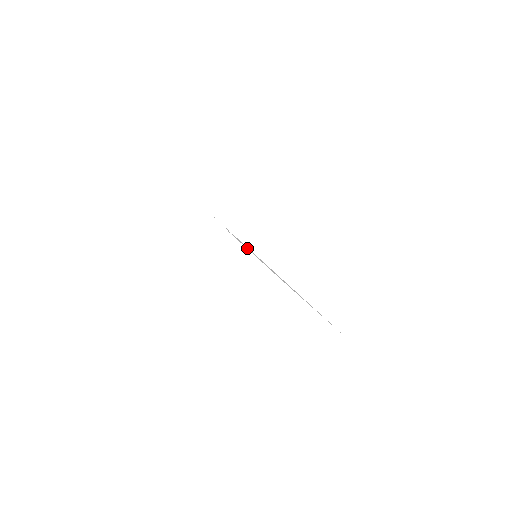
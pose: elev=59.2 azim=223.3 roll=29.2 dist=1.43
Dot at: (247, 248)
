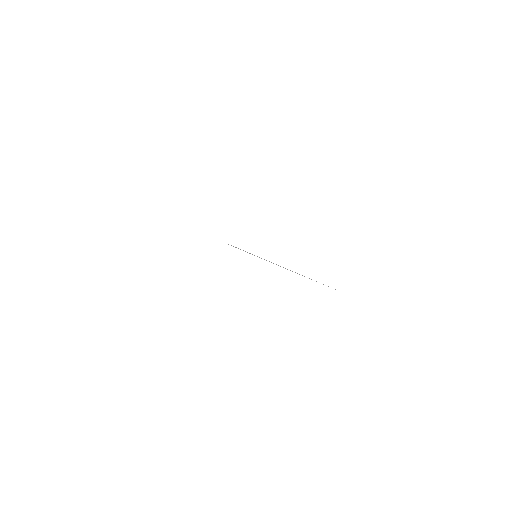
Dot at: (247, 252)
